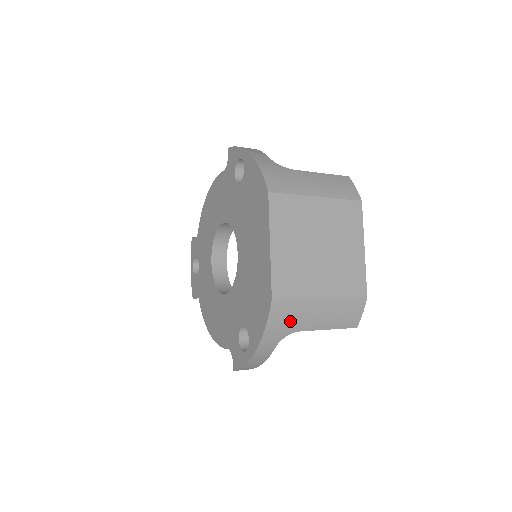
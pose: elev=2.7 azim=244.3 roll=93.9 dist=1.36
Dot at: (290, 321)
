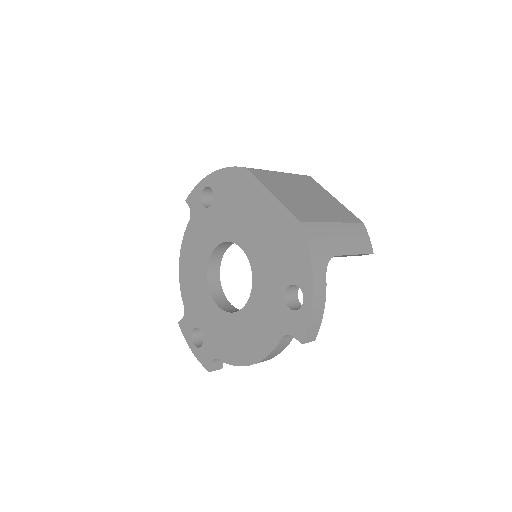
Dot at: (324, 244)
